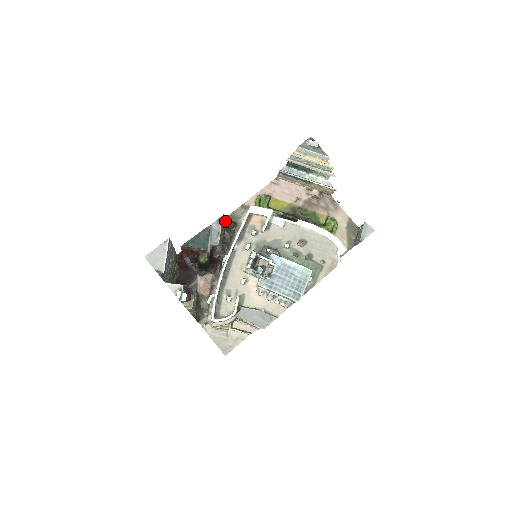
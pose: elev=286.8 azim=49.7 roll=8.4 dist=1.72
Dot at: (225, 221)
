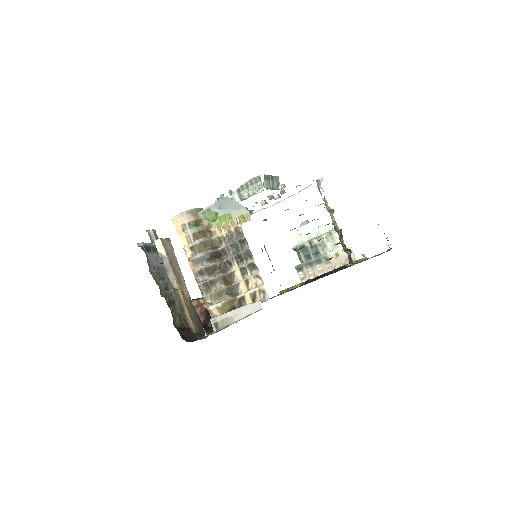
Dot at: occluded
